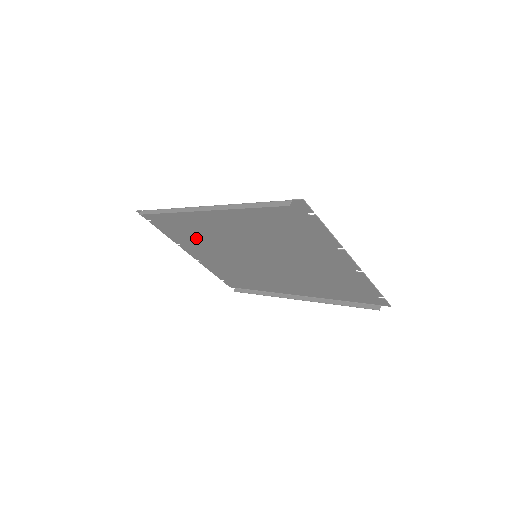
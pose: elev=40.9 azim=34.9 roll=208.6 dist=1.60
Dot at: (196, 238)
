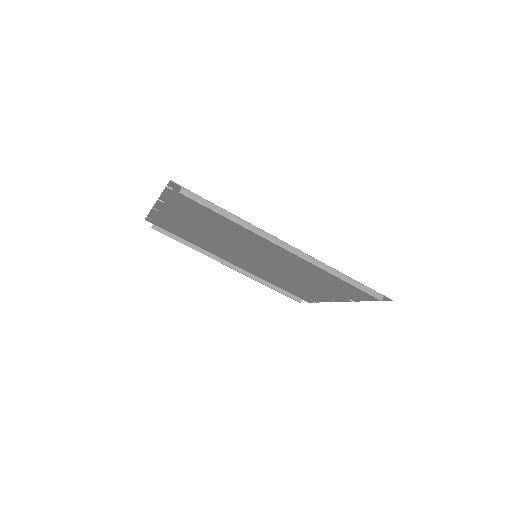
Dot at: (209, 221)
